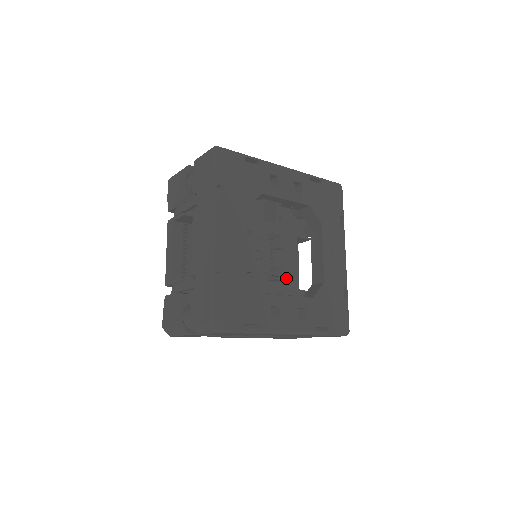
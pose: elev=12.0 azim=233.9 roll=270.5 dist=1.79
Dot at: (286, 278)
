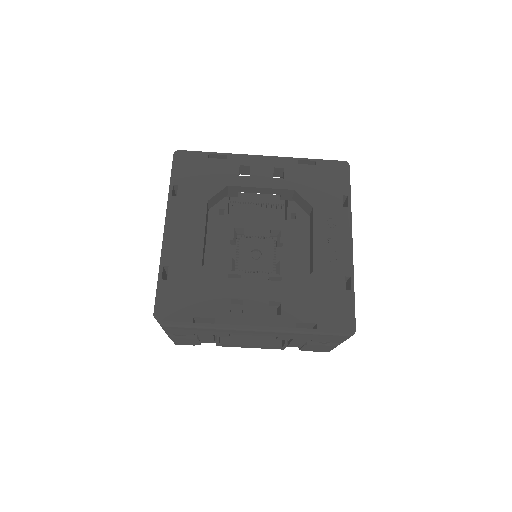
Dot at: (294, 277)
